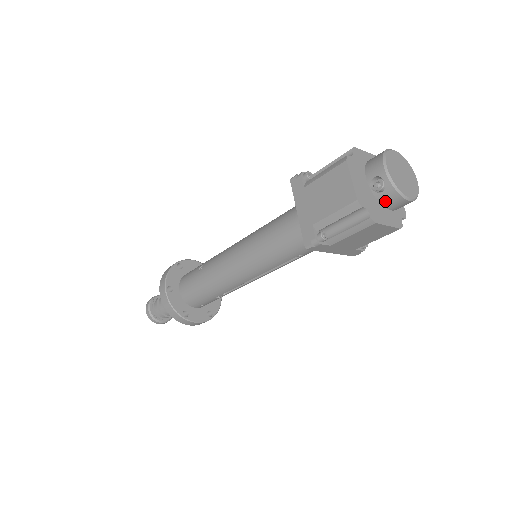
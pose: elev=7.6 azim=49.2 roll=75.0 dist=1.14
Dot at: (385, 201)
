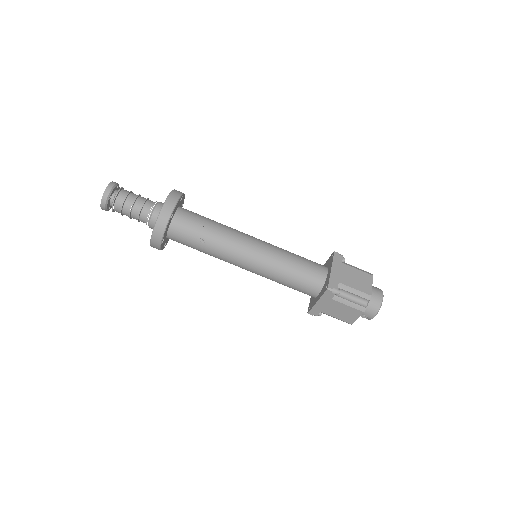
Dot at: occluded
